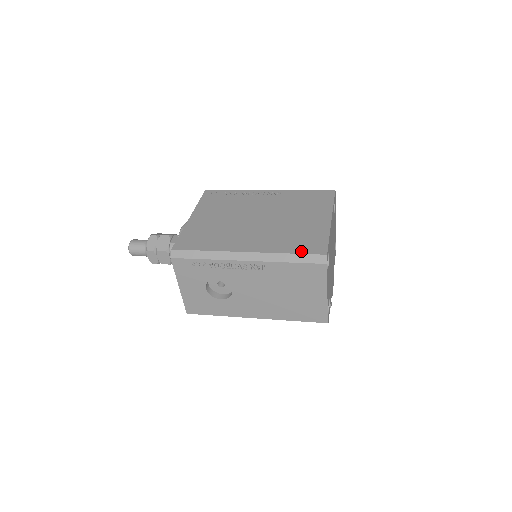
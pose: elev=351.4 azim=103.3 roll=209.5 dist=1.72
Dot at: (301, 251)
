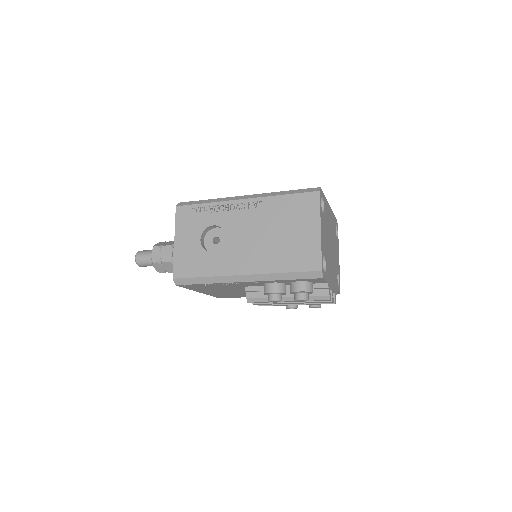
Dot at: occluded
